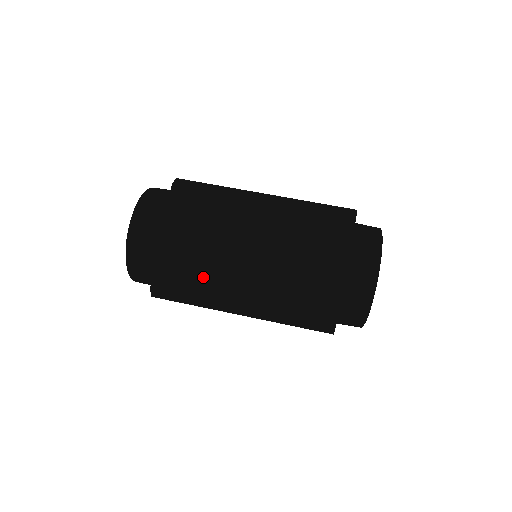
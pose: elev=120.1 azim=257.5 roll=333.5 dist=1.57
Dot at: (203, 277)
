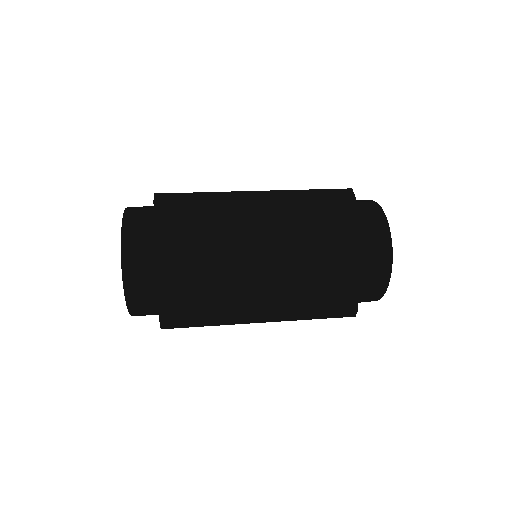
Dot at: (219, 242)
